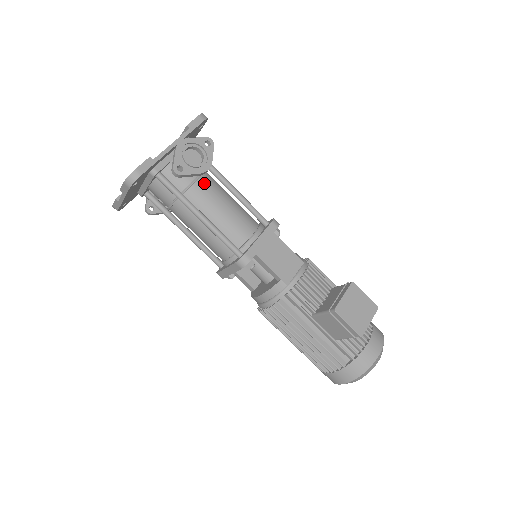
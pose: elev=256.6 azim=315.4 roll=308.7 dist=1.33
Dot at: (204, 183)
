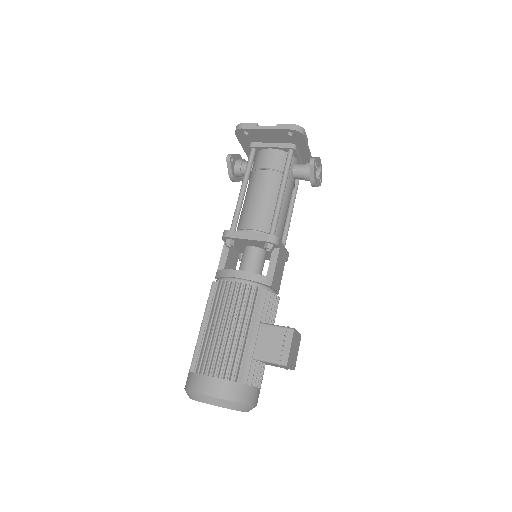
Dot at: (292, 189)
